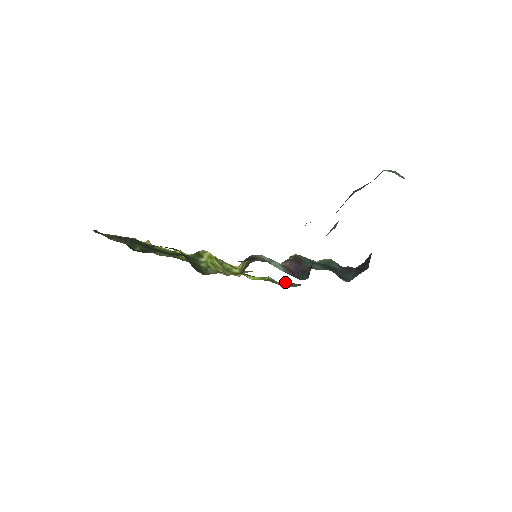
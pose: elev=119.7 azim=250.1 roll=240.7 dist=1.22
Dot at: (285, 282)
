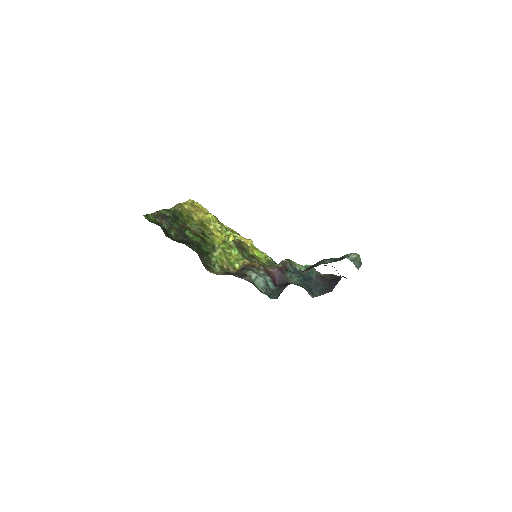
Dot at: occluded
